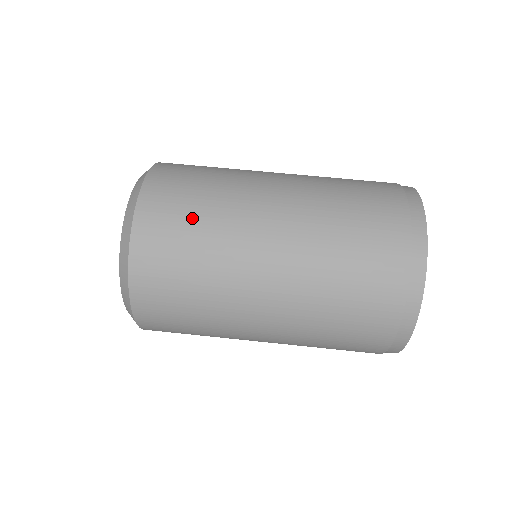
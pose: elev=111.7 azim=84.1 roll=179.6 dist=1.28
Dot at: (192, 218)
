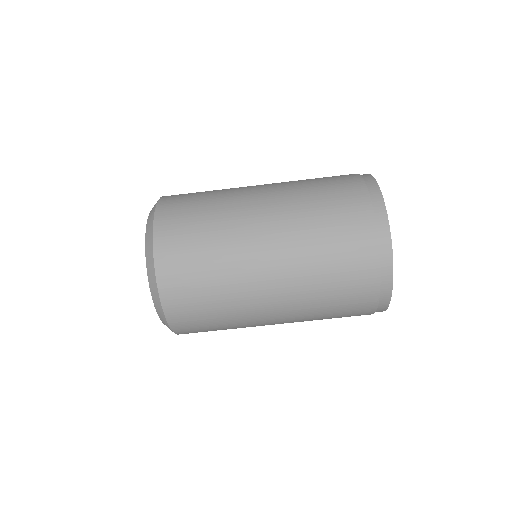
Dot at: (209, 308)
